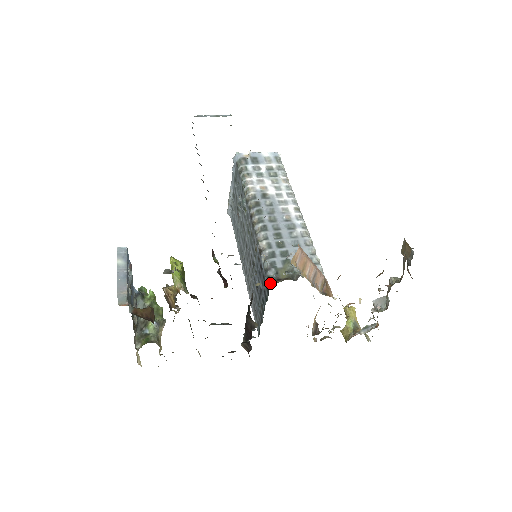
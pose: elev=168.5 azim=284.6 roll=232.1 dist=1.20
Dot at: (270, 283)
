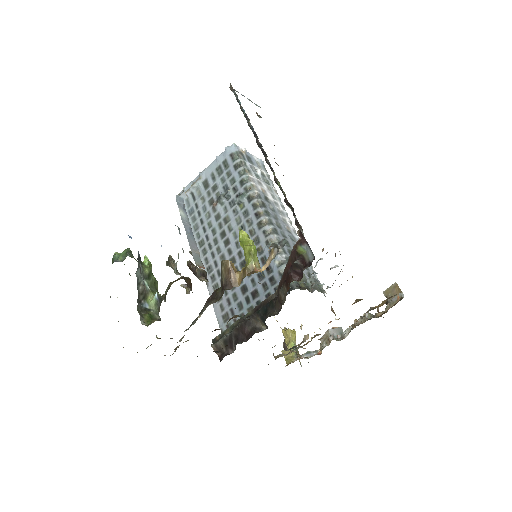
Dot at: (294, 288)
